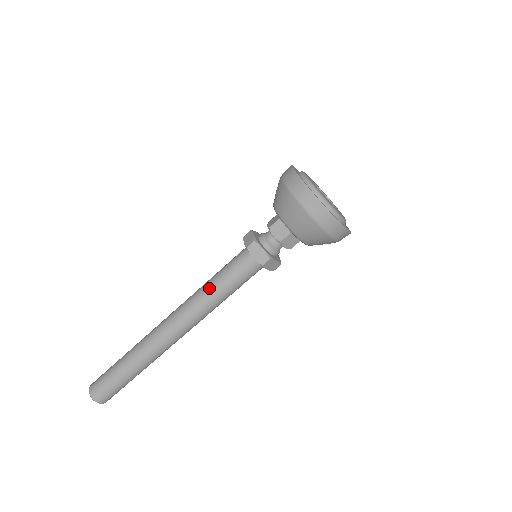
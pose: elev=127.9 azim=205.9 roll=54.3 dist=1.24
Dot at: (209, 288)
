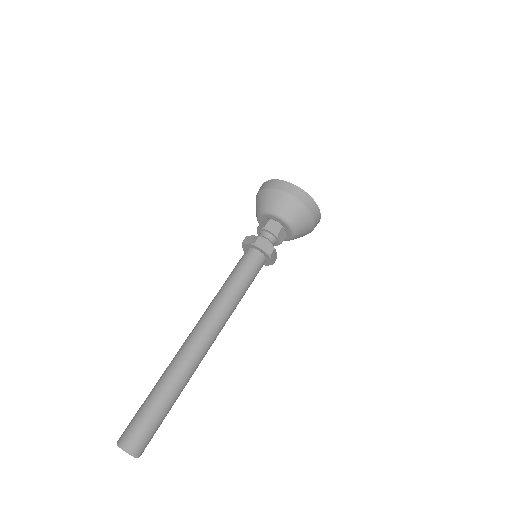
Dot at: (229, 288)
